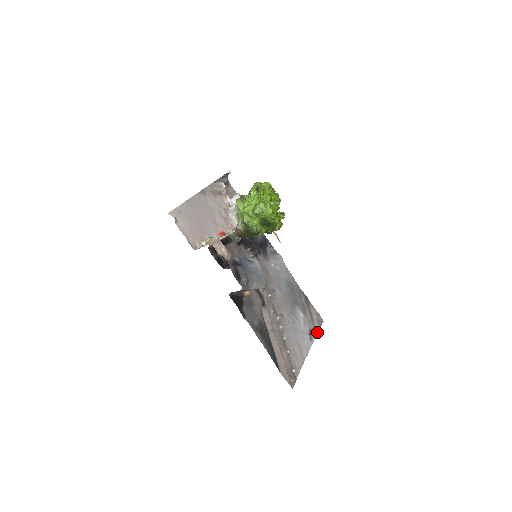
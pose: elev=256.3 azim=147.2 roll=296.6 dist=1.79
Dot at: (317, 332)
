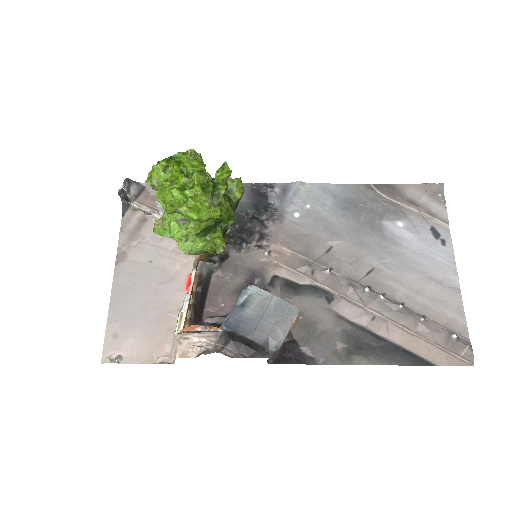
Dot at: (445, 217)
